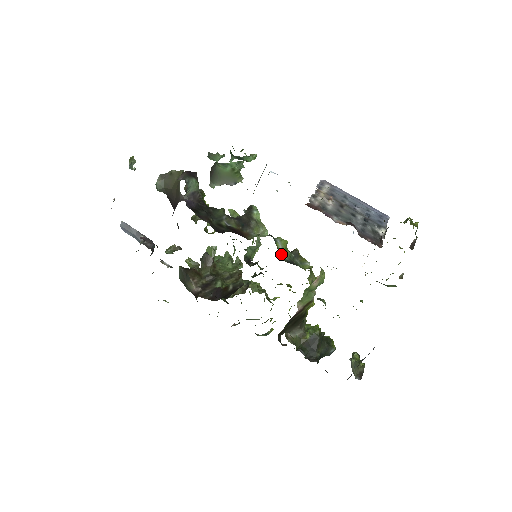
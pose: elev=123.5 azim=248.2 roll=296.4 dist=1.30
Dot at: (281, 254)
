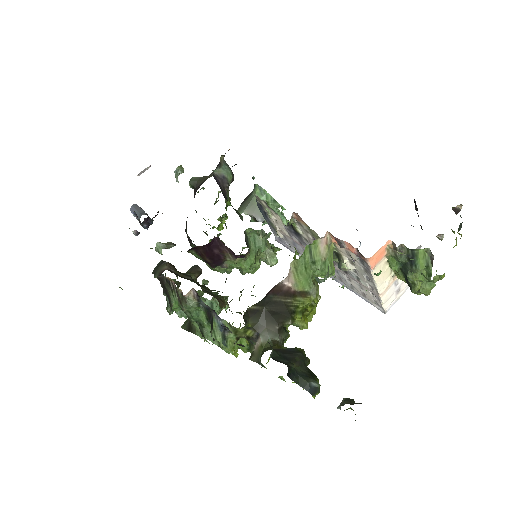
Dot at: occluded
